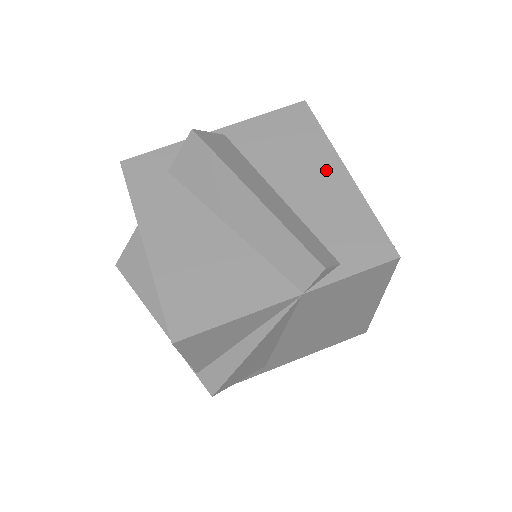
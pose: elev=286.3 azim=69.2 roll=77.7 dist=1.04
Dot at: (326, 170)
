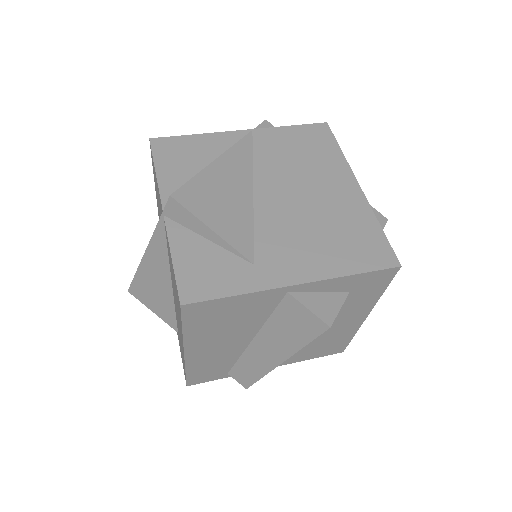
Dot at: occluded
